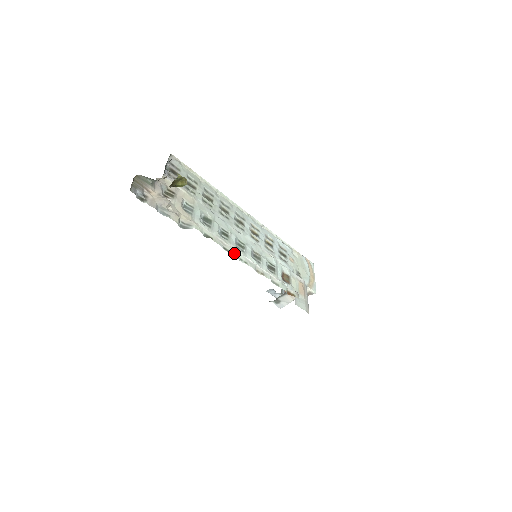
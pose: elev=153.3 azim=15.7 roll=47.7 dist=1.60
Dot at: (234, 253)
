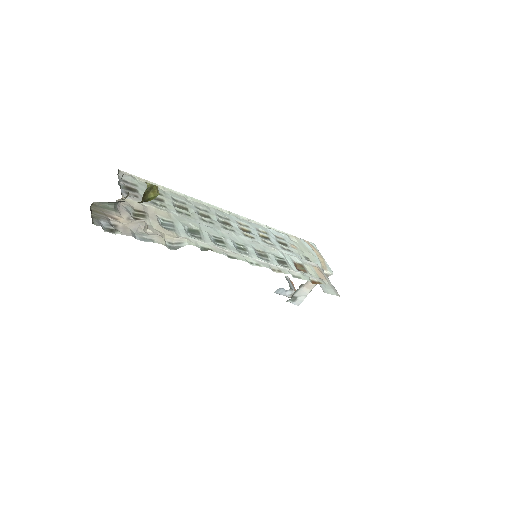
Dot at: (241, 258)
